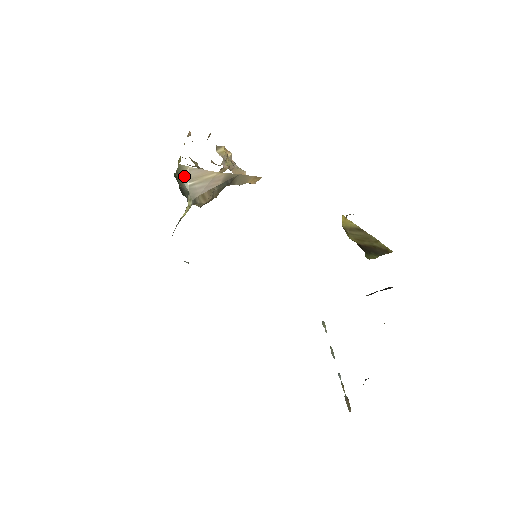
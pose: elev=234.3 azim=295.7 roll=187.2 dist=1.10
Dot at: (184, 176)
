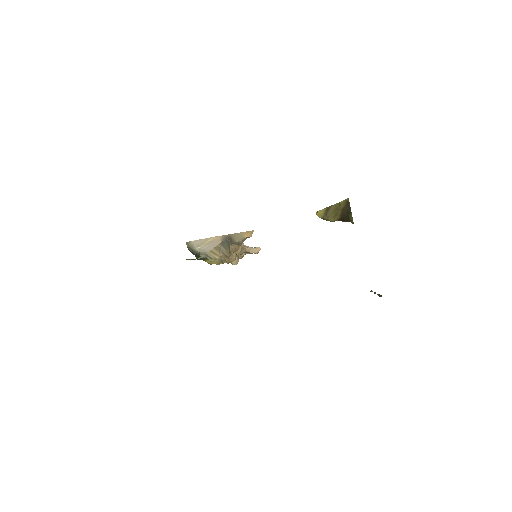
Dot at: (193, 247)
